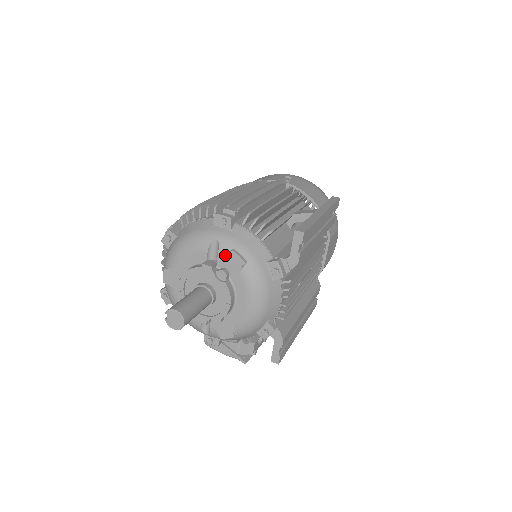
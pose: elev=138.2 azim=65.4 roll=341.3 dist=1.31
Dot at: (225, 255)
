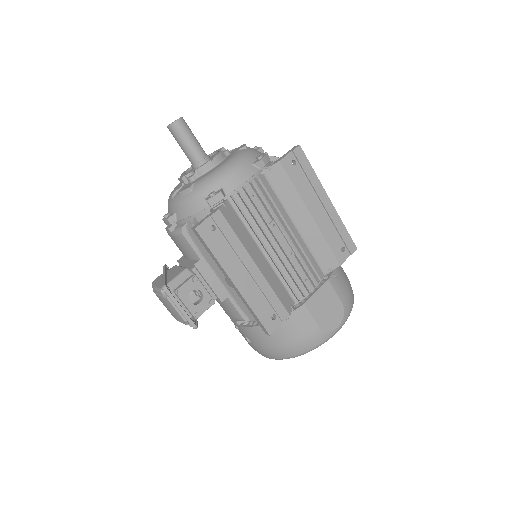
Dot at: occluded
